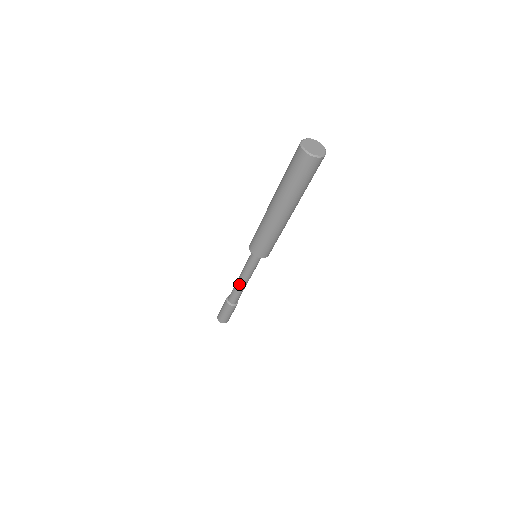
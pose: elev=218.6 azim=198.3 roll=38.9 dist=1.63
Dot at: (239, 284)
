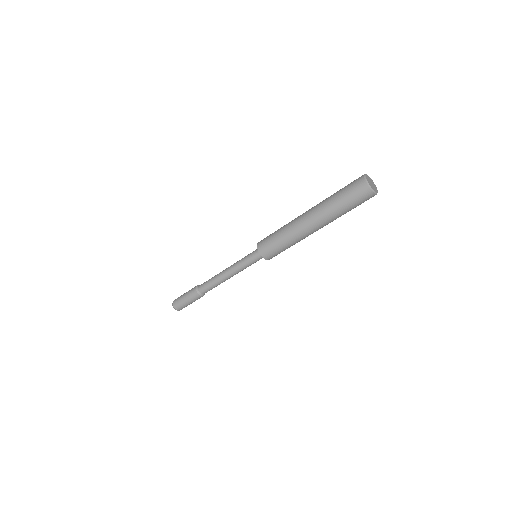
Dot at: (224, 279)
